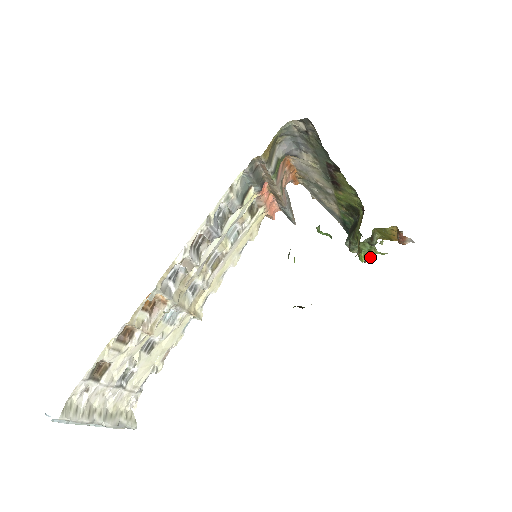
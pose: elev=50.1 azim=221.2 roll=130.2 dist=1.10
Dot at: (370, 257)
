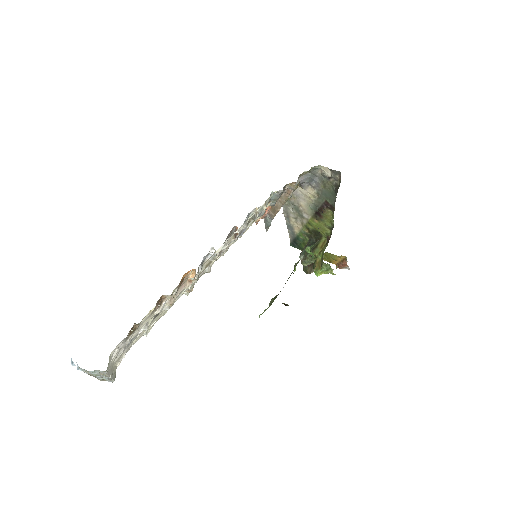
Dot at: (313, 271)
